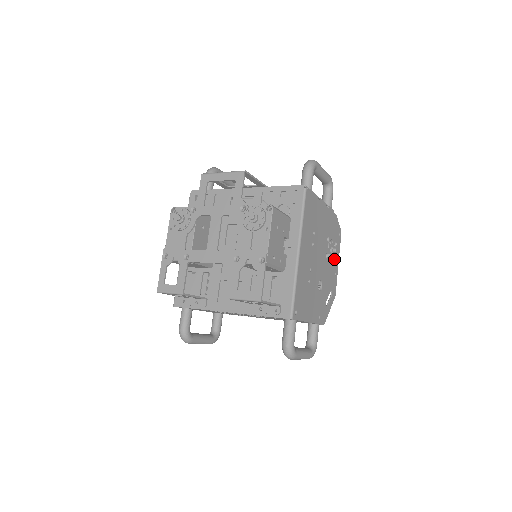
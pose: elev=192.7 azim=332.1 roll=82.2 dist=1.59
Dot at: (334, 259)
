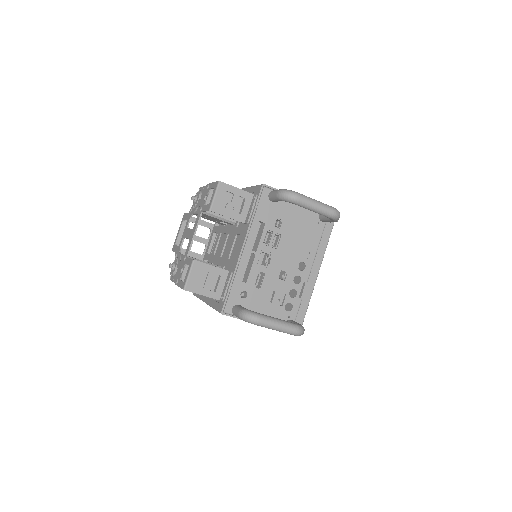
Dot at: occluded
